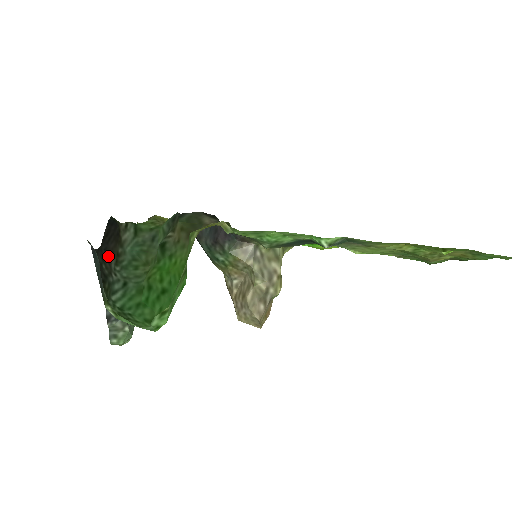
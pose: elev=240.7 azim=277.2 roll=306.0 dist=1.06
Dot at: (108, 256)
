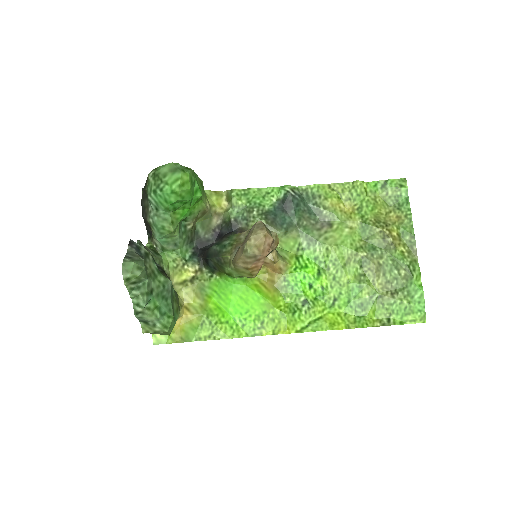
Dot at: (146, 219)
